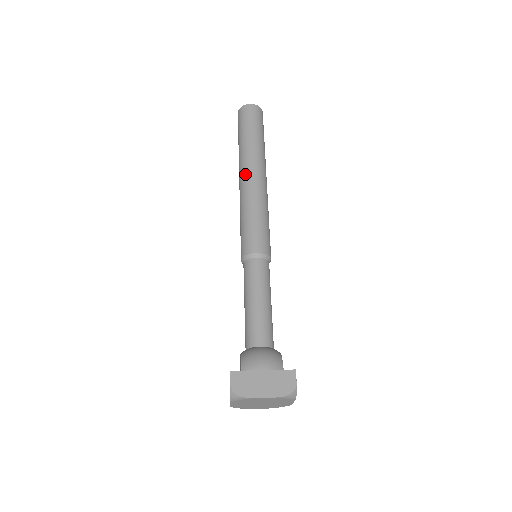
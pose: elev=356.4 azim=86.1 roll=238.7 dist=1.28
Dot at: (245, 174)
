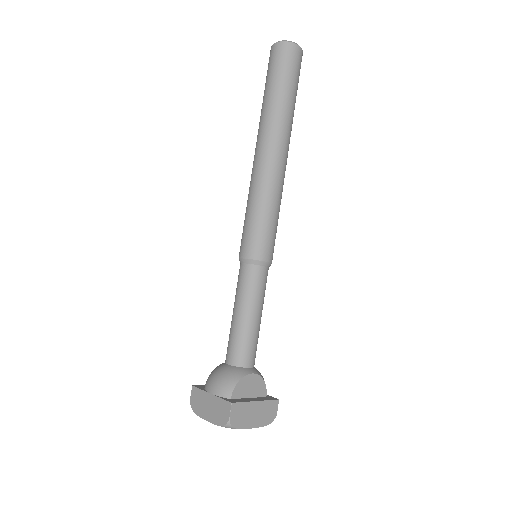
Dot at: occluded
